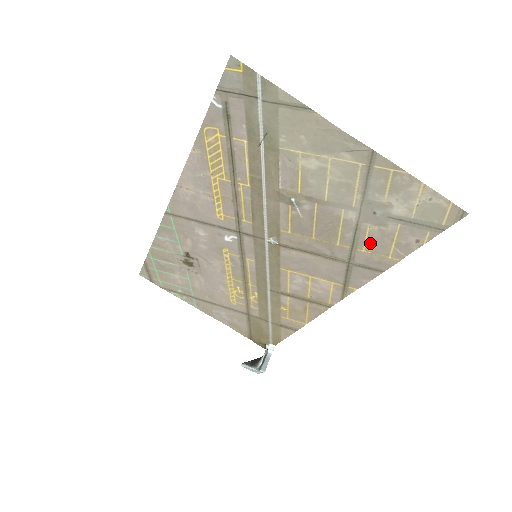
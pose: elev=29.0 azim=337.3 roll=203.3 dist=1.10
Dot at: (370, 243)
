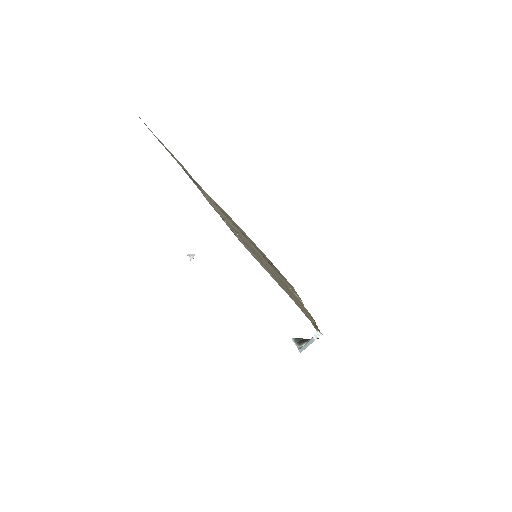
Dot at: occluded
